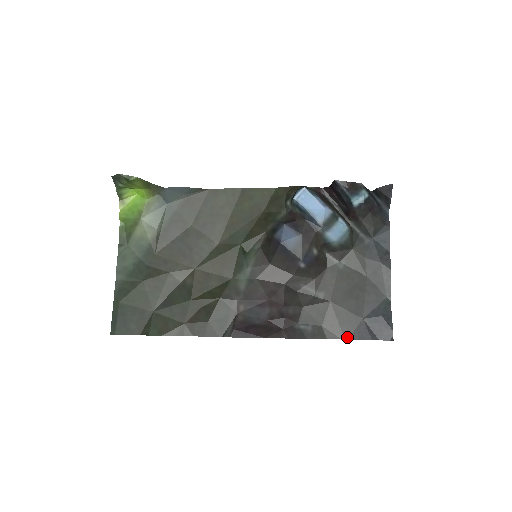
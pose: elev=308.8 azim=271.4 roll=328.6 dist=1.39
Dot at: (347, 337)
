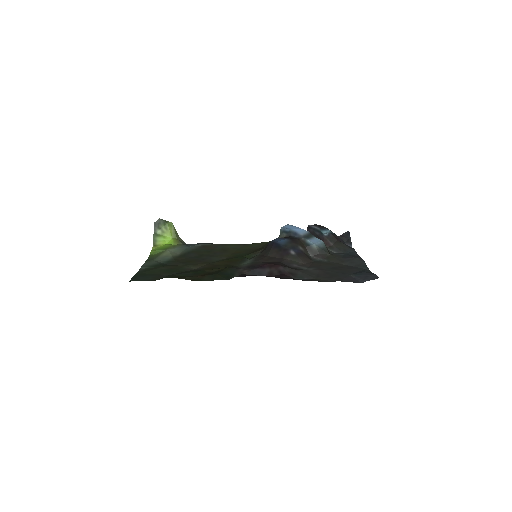
Dot at: (339, 280)
